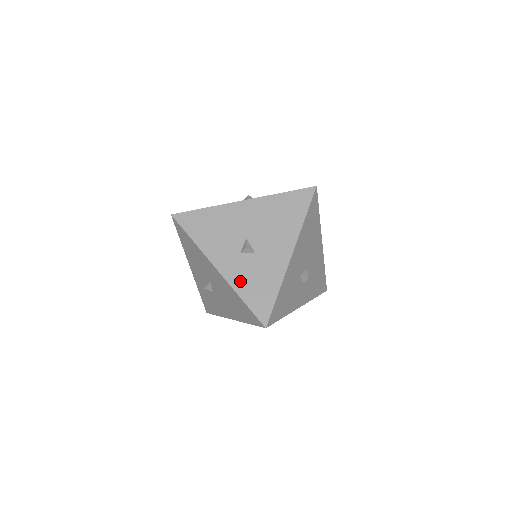
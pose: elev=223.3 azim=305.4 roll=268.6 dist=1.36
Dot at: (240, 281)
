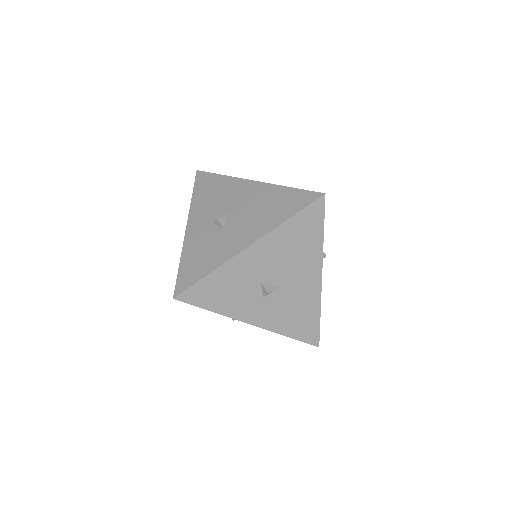
Dot at: occluded
